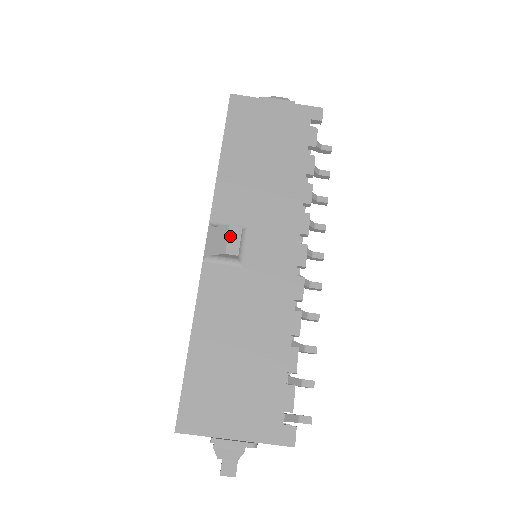
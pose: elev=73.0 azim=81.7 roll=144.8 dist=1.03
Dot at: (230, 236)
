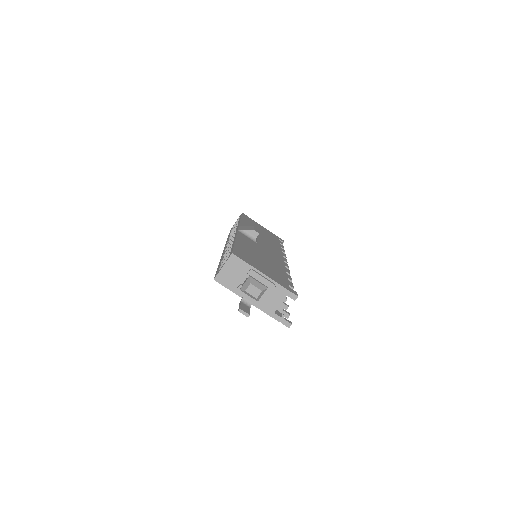
Dot at: (255, 228)
